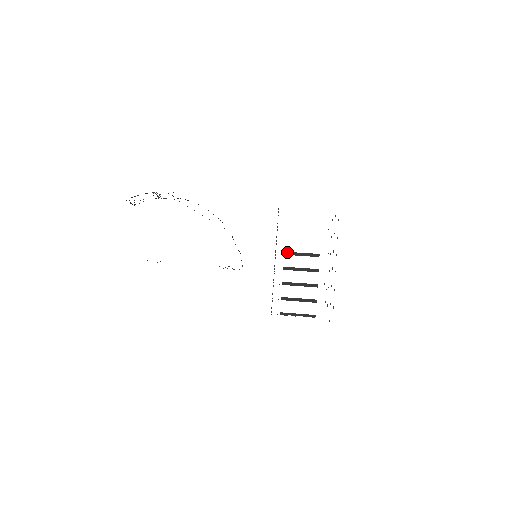
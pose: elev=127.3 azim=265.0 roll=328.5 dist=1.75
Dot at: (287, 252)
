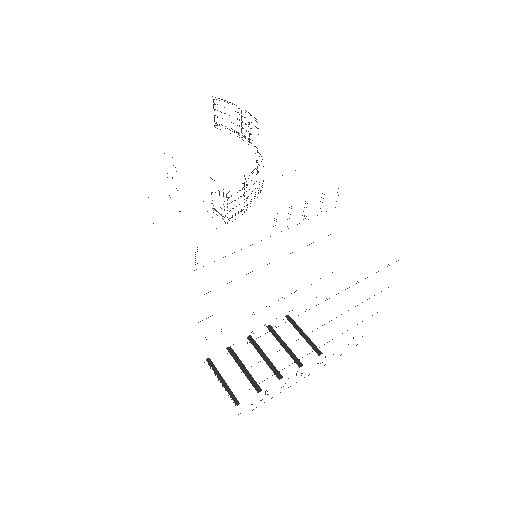
Dot at: (291, 318)
